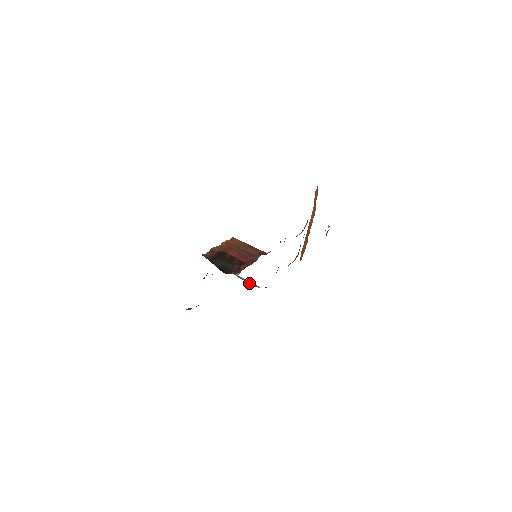
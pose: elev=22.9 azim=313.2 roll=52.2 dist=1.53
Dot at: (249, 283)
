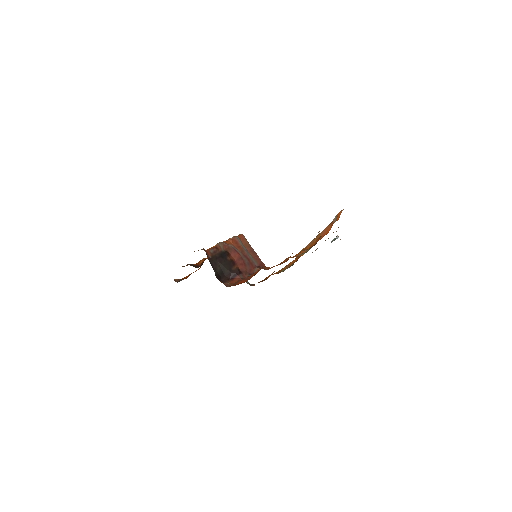
Dot at: occluded
